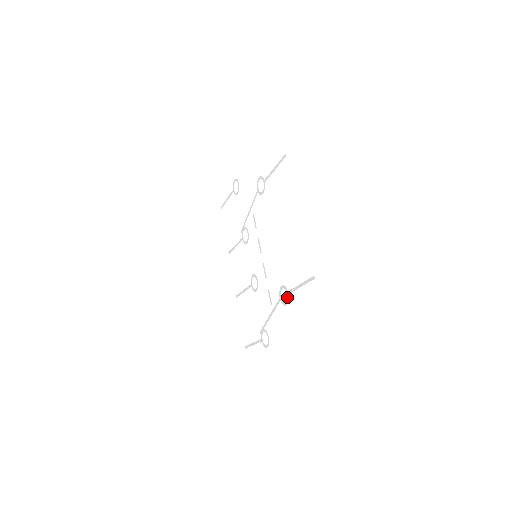
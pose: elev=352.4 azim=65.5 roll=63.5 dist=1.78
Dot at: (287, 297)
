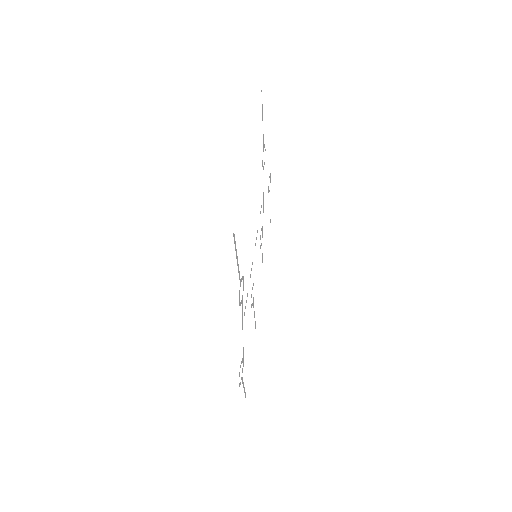
Dot at: occluded
